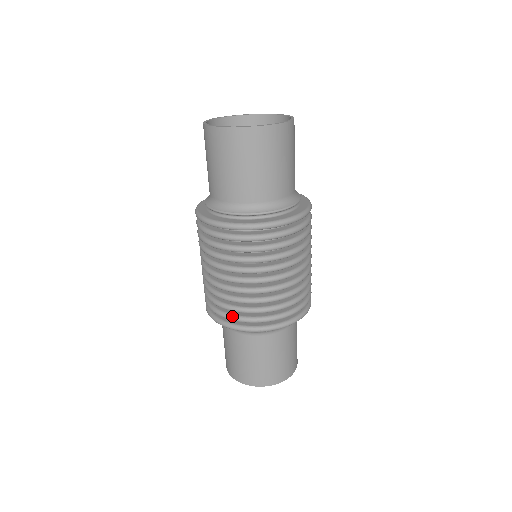
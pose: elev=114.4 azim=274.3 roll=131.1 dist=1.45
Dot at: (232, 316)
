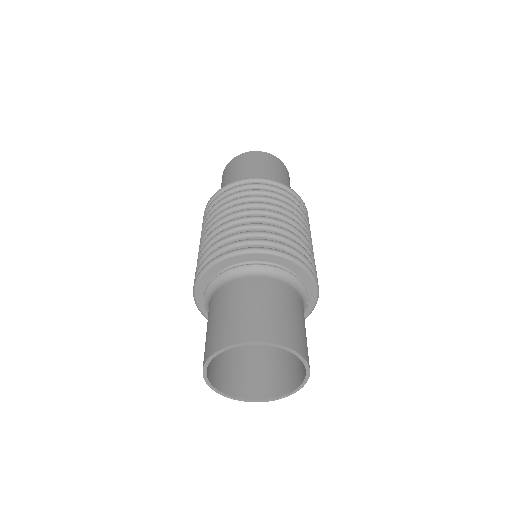
Dot at: (223, 245)
